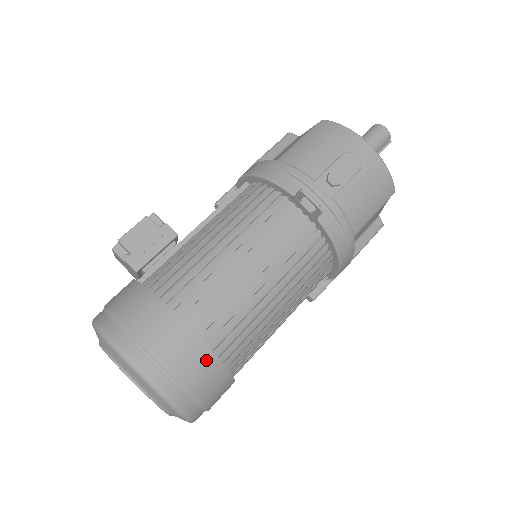
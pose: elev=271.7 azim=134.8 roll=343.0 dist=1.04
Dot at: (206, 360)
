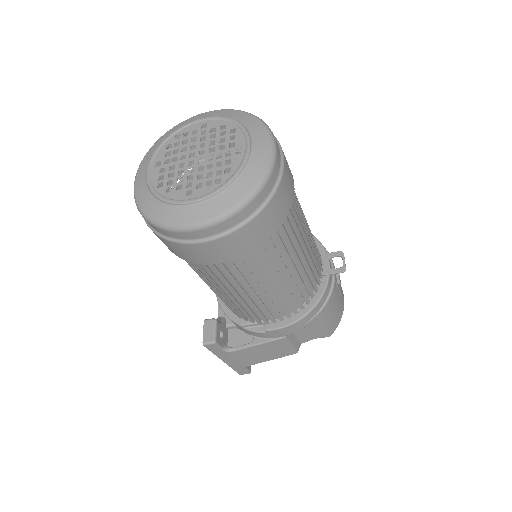
Dot at: (285, 209)
